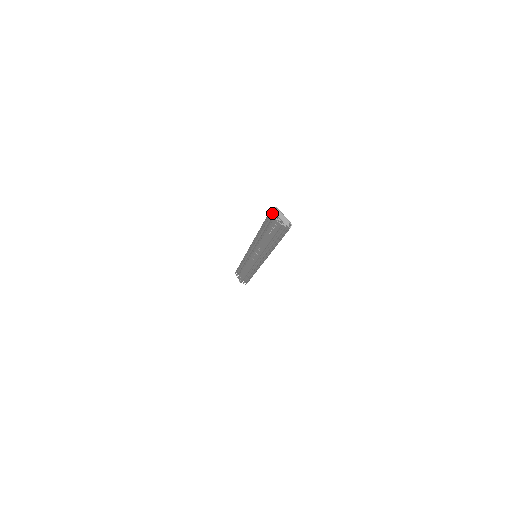
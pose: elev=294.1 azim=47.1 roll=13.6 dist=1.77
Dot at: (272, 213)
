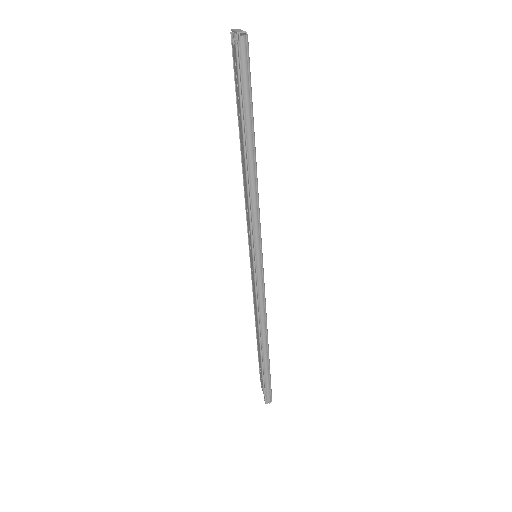
Dot at: (231, 40)
